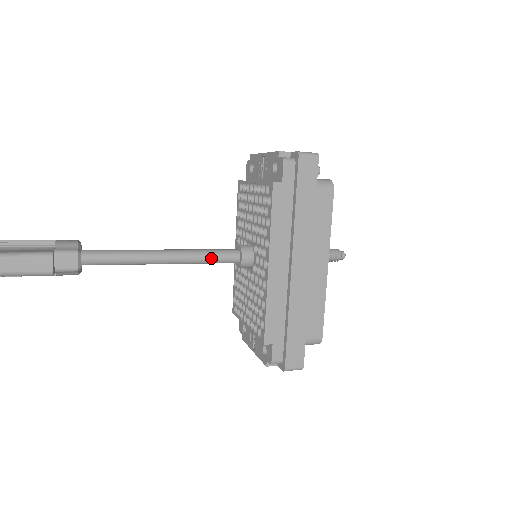
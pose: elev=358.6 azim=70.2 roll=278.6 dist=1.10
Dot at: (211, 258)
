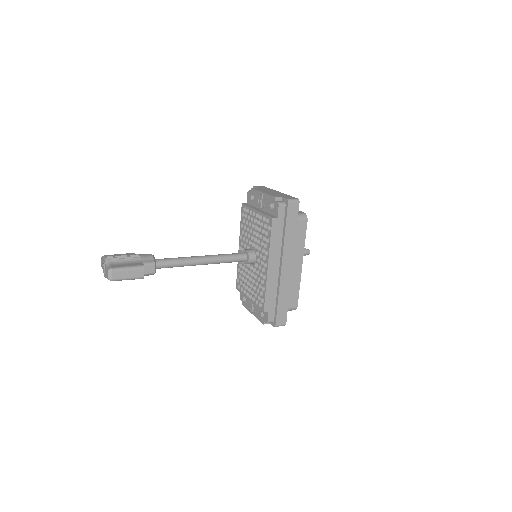
Dot at: (230, 260)
